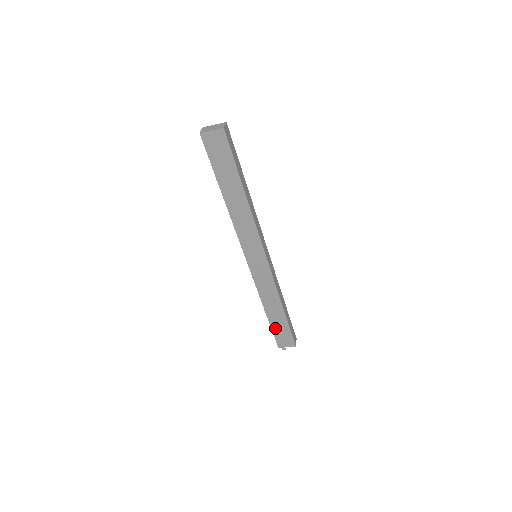
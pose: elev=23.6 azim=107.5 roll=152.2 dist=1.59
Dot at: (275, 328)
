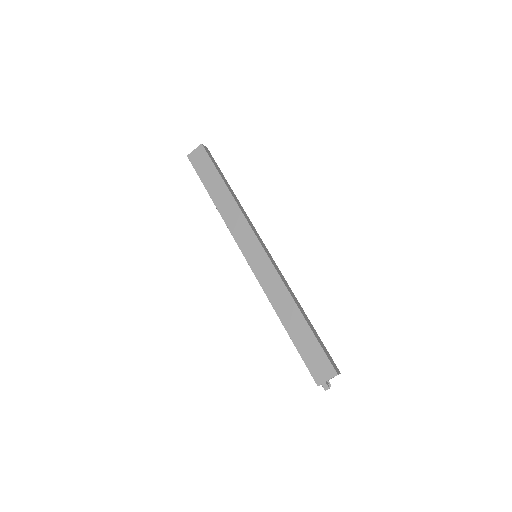
Dot at: (302, 350)
